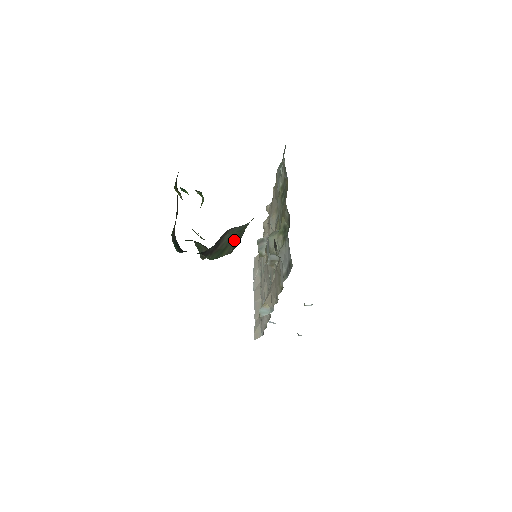
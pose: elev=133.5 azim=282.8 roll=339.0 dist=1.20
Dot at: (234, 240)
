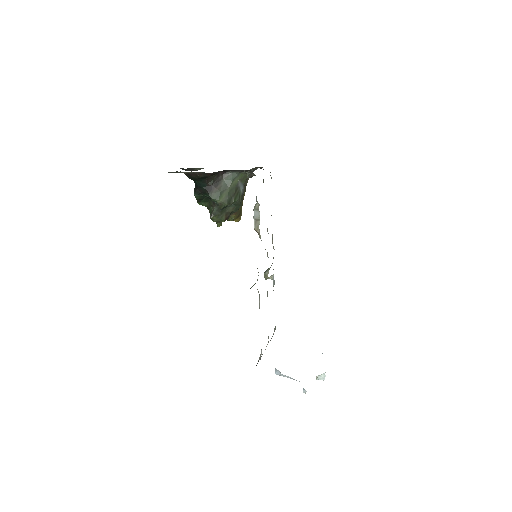
Dot at: (229, 189)
